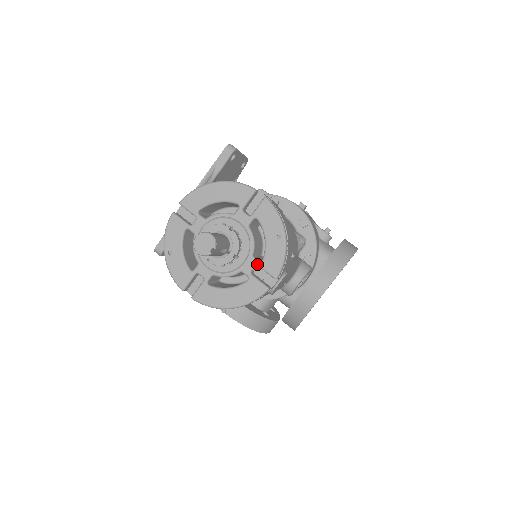
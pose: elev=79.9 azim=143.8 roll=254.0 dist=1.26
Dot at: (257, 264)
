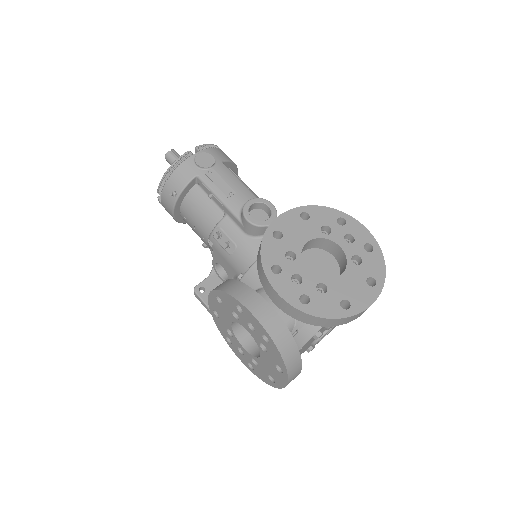
Dot at: occluded
